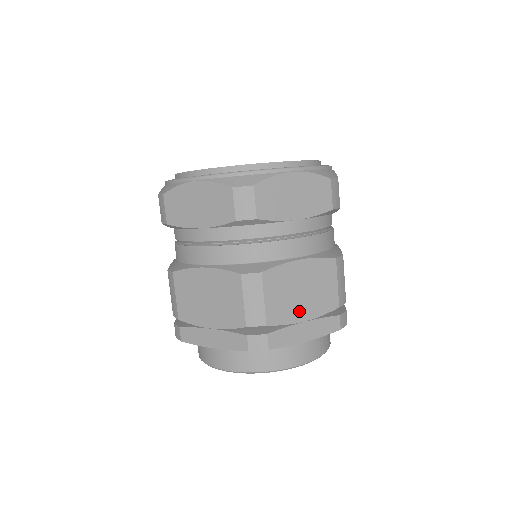
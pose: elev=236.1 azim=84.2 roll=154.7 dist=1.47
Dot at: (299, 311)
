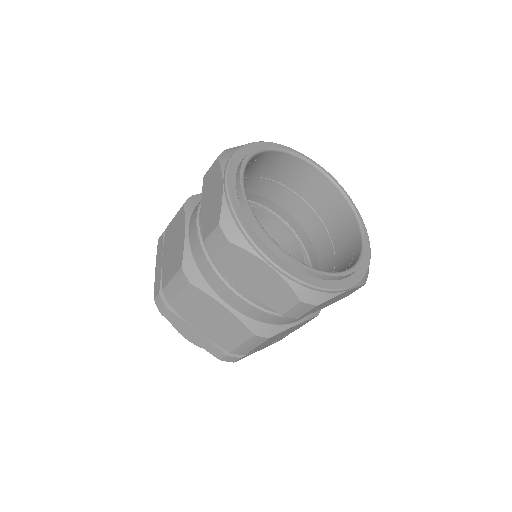
Dot at: (270, 342)
